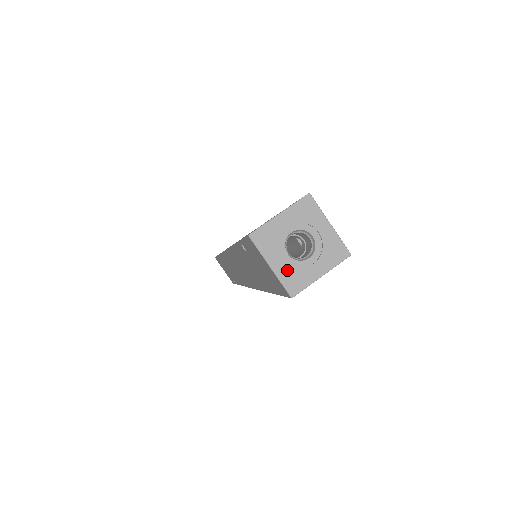
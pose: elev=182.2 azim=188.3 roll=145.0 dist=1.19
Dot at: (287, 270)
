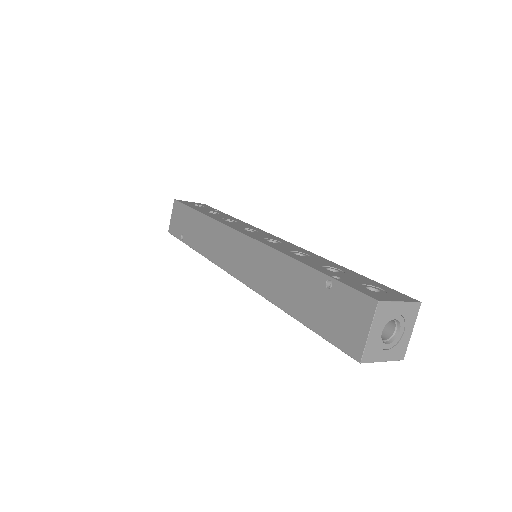
Dot at: (374, 342)
